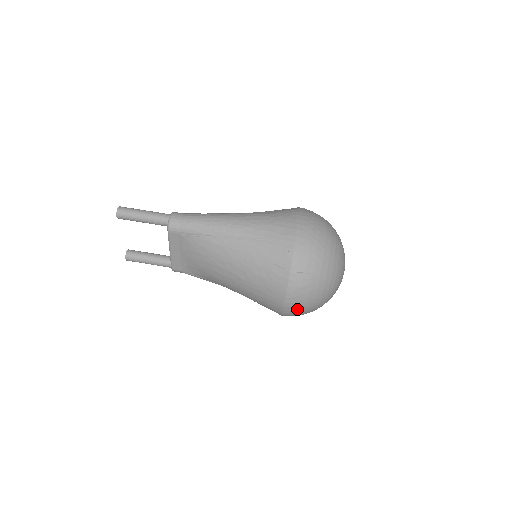
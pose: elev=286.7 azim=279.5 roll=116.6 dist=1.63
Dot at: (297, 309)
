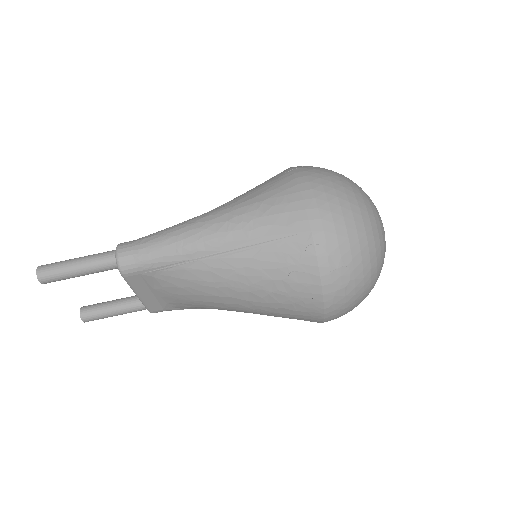
Dot at: (342, 313)
